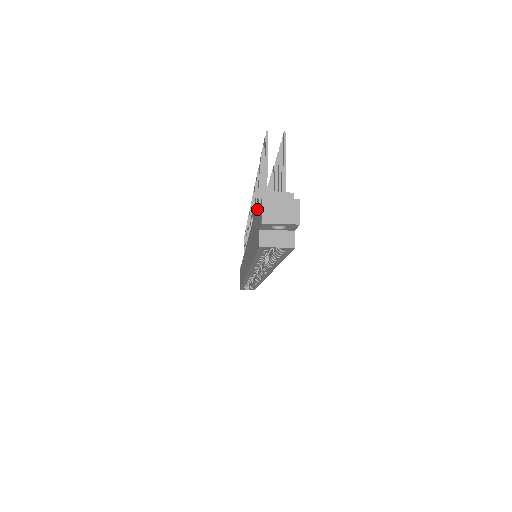
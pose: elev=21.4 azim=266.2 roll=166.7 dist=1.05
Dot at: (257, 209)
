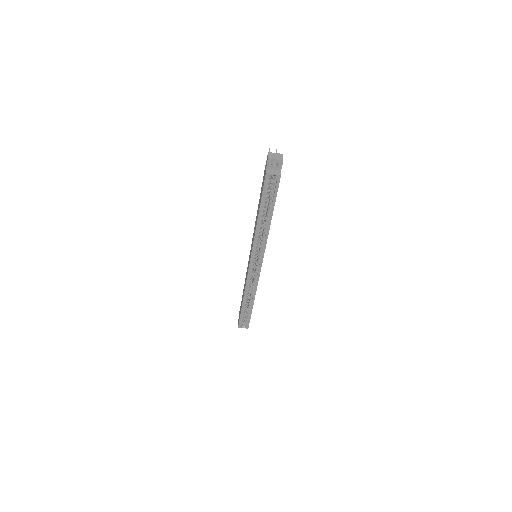
Dot at: (264, 171)
